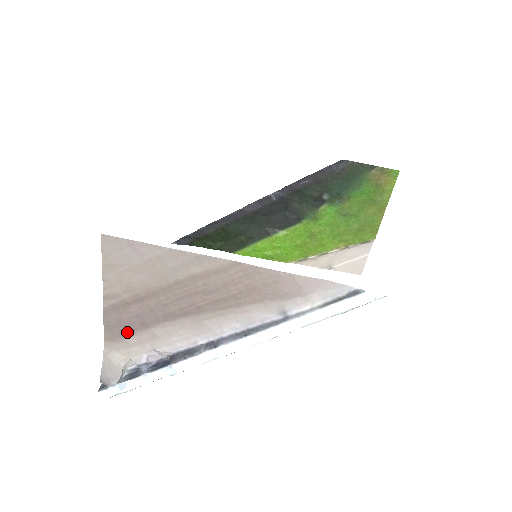
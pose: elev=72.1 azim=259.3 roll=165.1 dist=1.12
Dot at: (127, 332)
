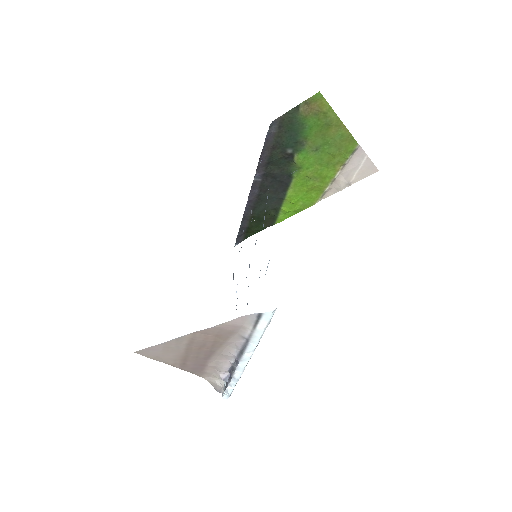
Dot at: (202, 370)
